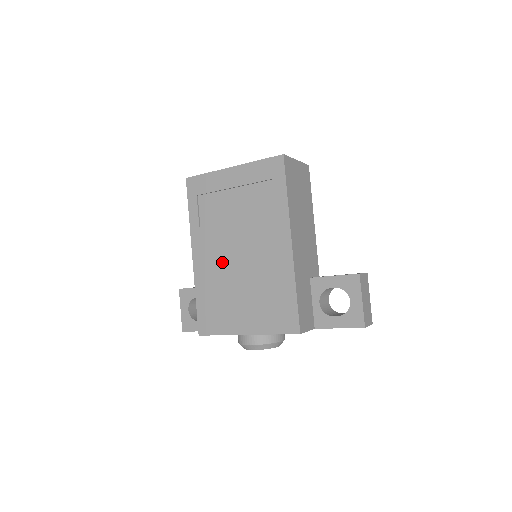
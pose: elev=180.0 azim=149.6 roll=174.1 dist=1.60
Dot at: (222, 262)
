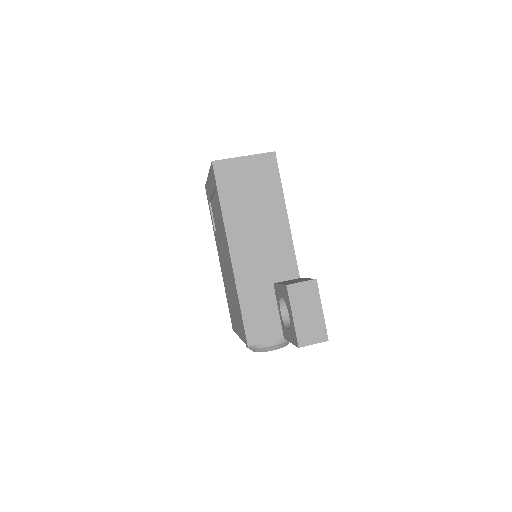
Dot at: (223, 266)
